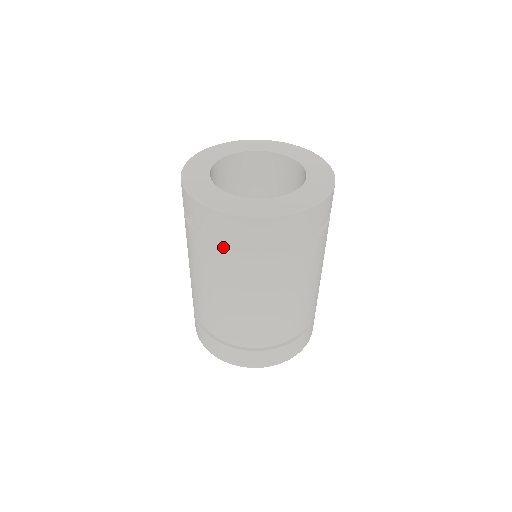
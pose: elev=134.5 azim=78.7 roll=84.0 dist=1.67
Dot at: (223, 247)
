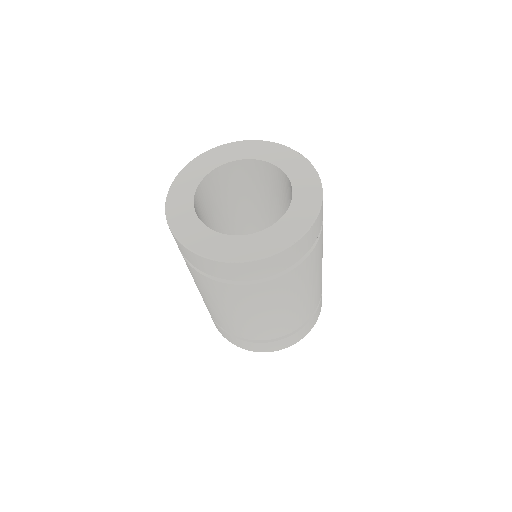
Dot at: (270, 280)
